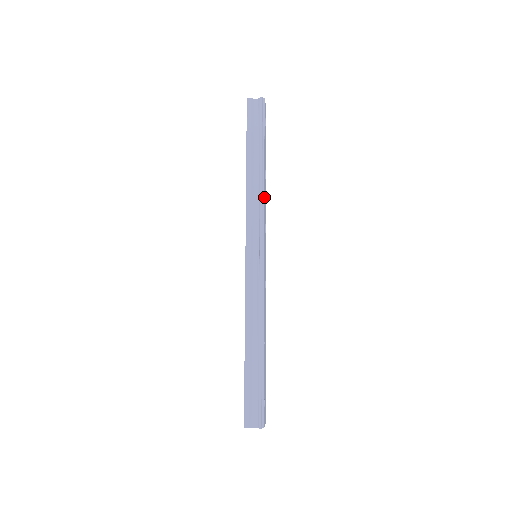
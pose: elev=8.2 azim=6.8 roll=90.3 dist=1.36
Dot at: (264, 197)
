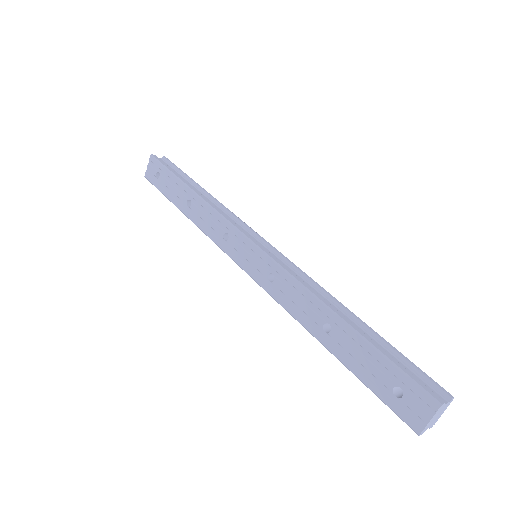
Dot at: occluded
